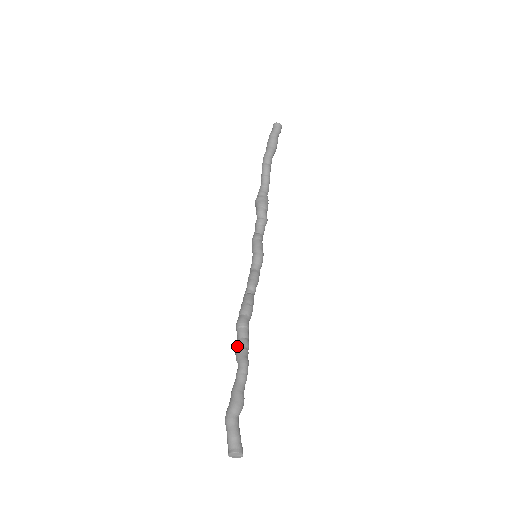
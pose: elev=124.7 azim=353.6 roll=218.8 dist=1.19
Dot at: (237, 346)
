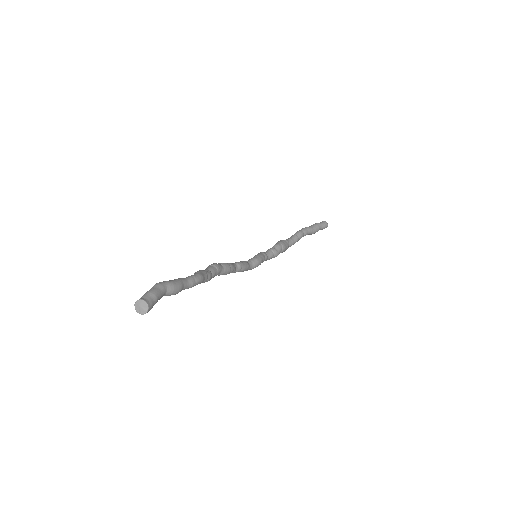
Dot at: (201, 270)
